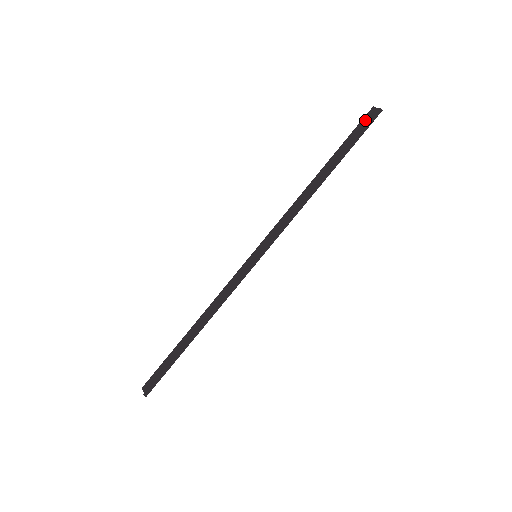
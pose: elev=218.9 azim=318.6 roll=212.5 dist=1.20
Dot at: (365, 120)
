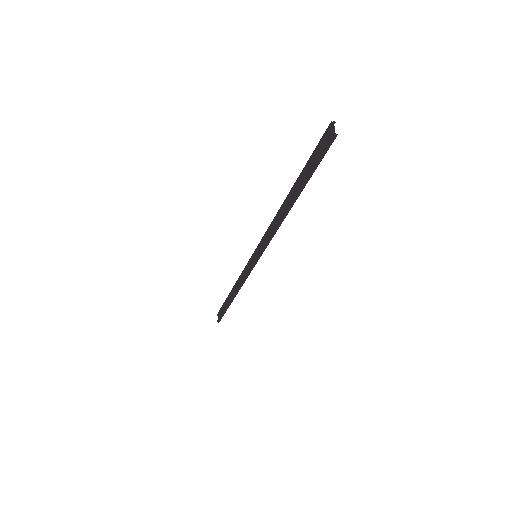
Dot at: (324, 140)
